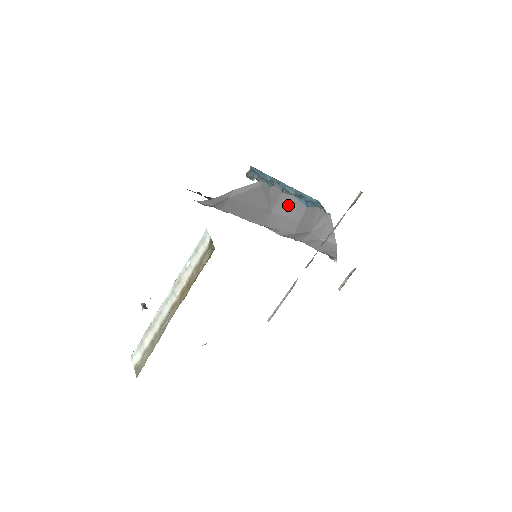
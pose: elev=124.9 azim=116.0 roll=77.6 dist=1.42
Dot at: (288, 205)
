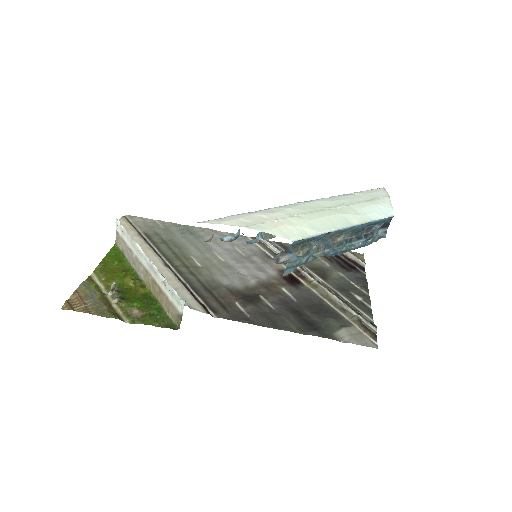
Dot at: occluded
